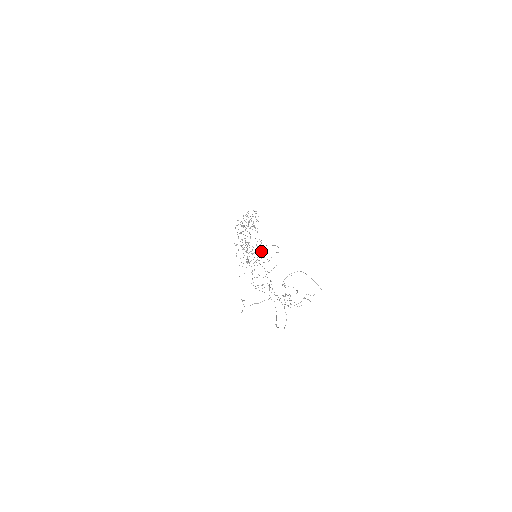
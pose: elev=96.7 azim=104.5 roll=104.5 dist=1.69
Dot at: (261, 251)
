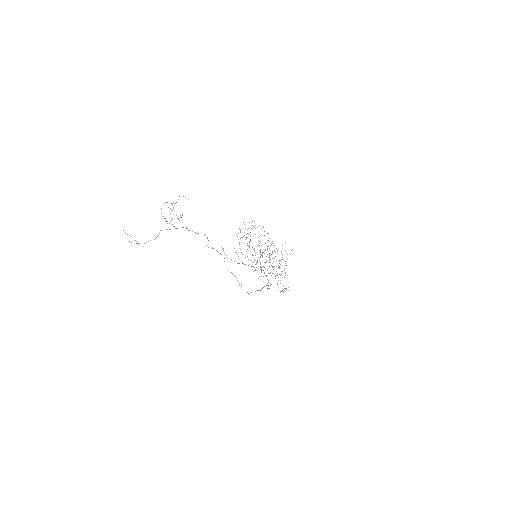
Dot at: (269, 254)
